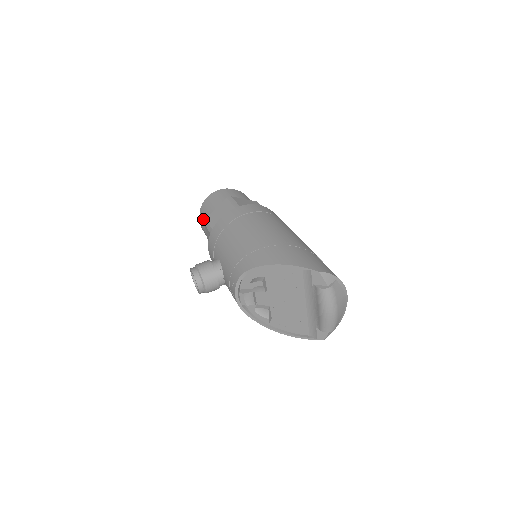
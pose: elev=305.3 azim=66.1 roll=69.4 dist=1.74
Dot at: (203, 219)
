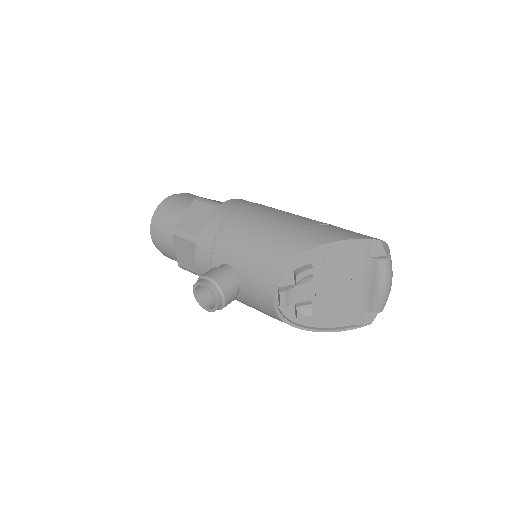
Dot at: (164, 231)
